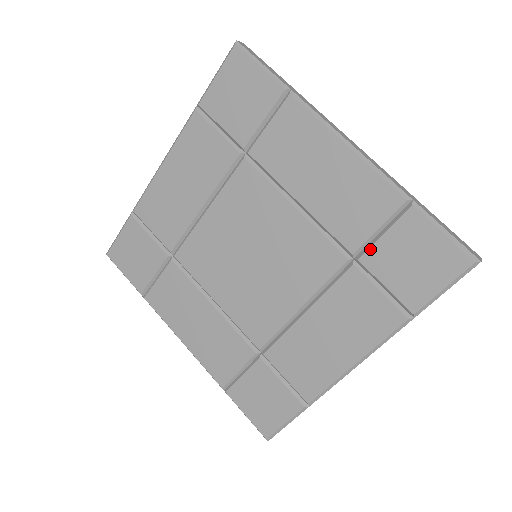
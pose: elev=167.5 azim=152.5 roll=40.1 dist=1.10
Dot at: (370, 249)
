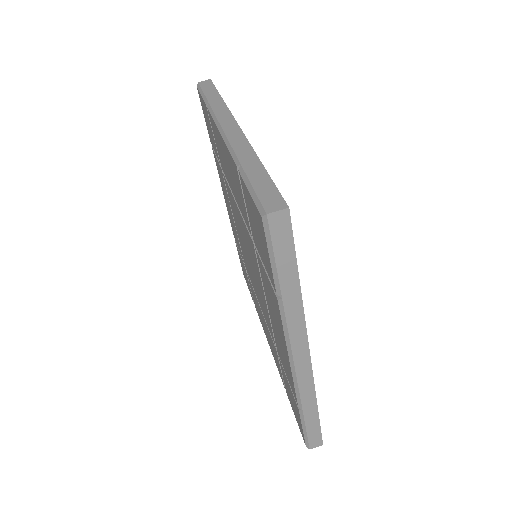
Dot at: (283, 368)
